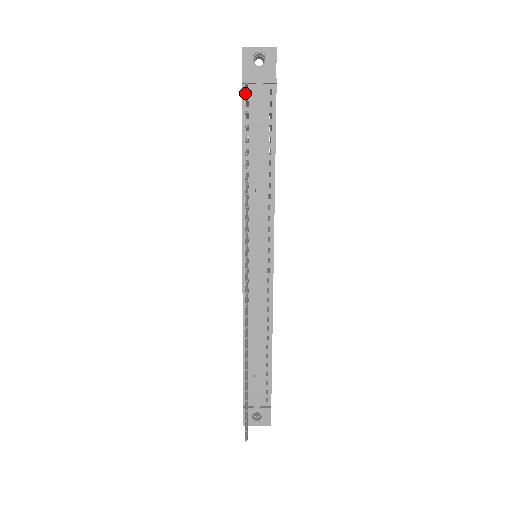
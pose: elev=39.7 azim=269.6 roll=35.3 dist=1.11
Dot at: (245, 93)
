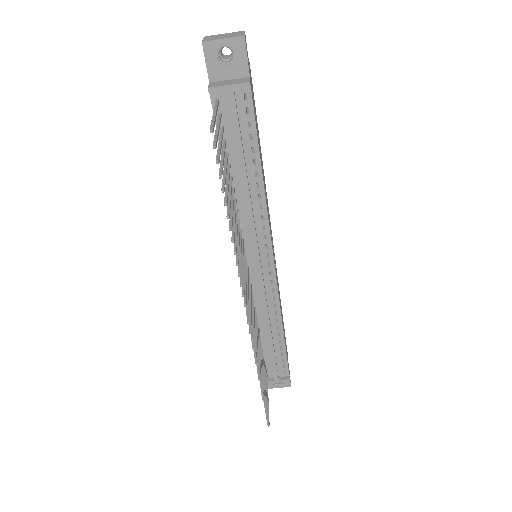
Dot at: occluded
